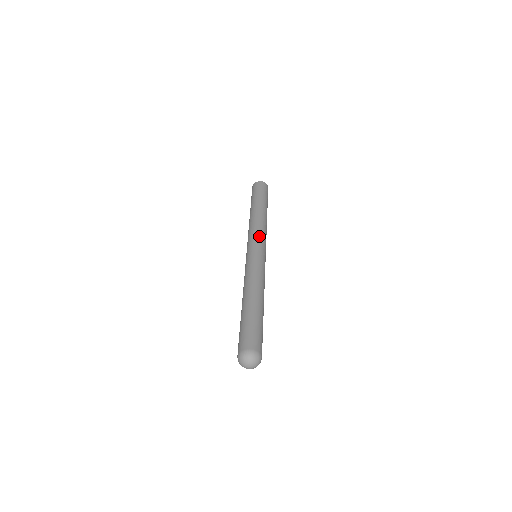
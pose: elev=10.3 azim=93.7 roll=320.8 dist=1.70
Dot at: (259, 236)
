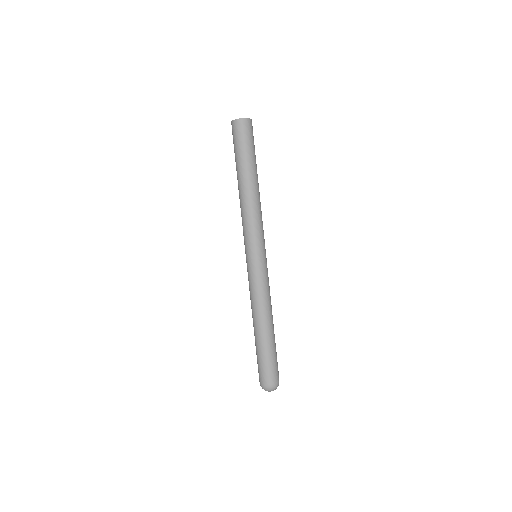
Dot at: (250, 236)
